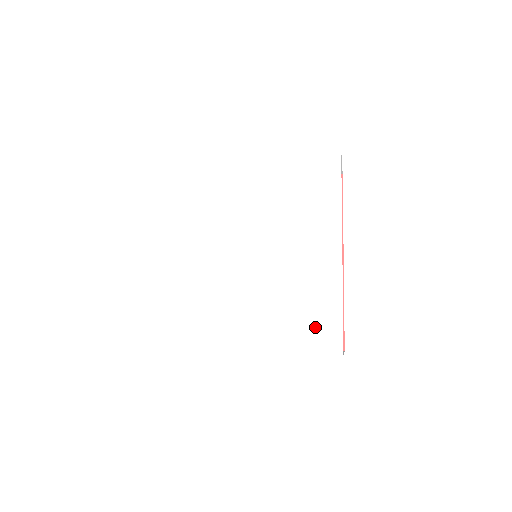
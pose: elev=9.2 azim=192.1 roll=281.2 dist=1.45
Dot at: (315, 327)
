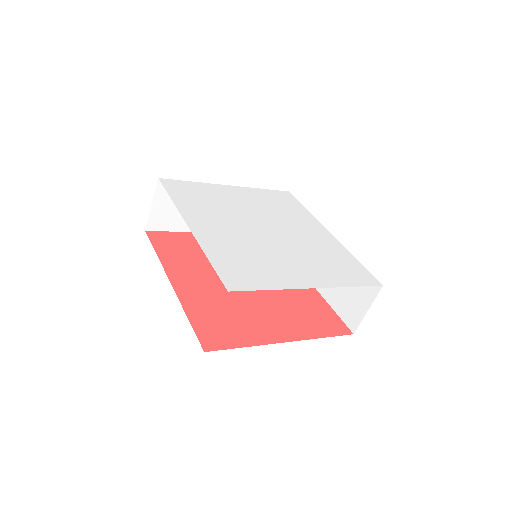
Dot at: (351, 271)
